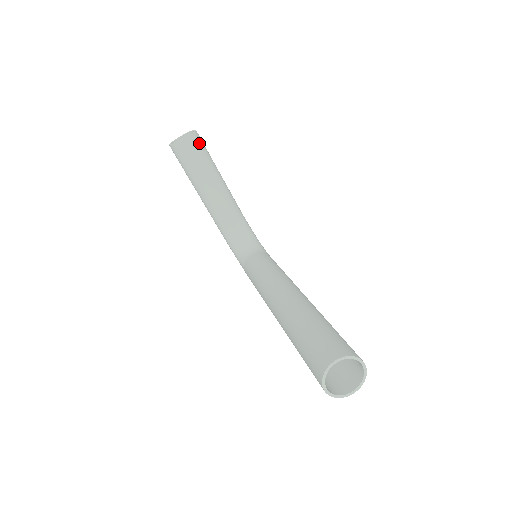
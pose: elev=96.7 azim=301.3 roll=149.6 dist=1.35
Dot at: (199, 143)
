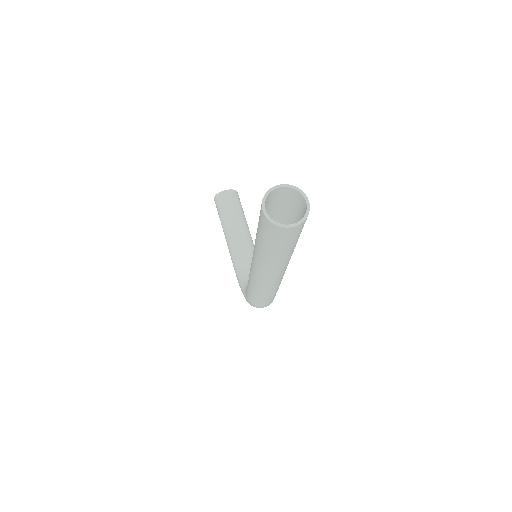
Dot at: (237, 198)
